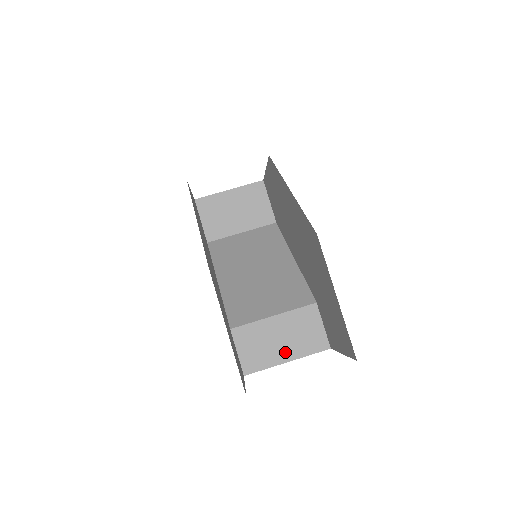
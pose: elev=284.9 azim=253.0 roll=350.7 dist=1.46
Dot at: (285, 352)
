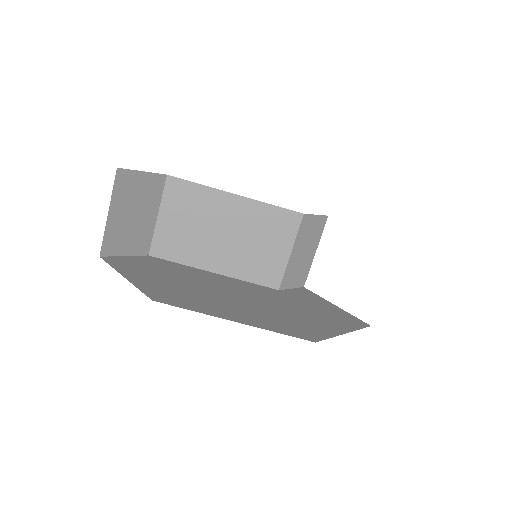
Dot at: (311, 252)
